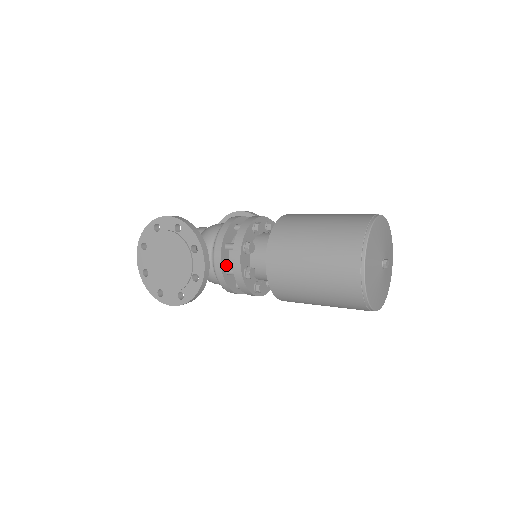
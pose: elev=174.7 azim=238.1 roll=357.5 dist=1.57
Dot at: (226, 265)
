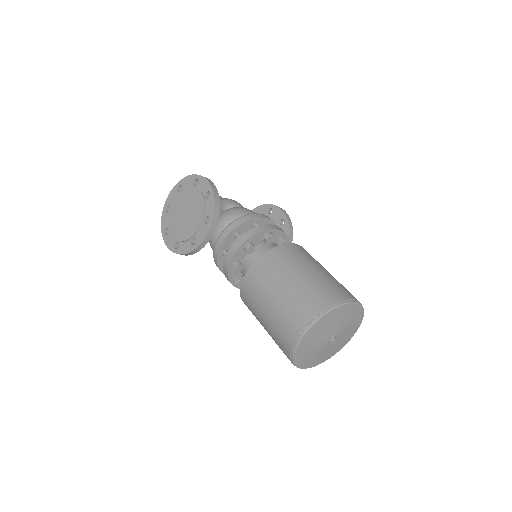
Dot at: (226, 247)
